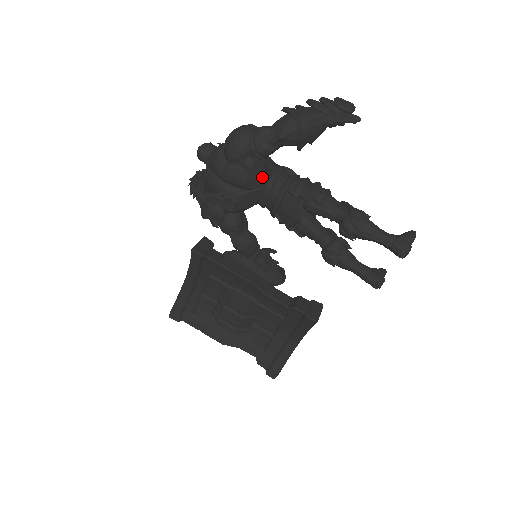
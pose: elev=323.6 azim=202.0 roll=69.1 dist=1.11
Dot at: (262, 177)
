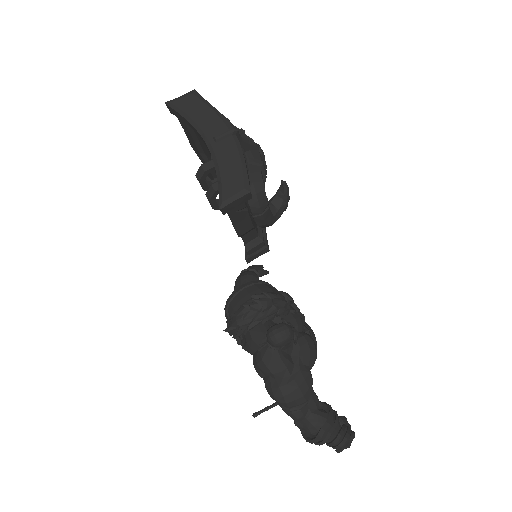
Dot at: occluded
